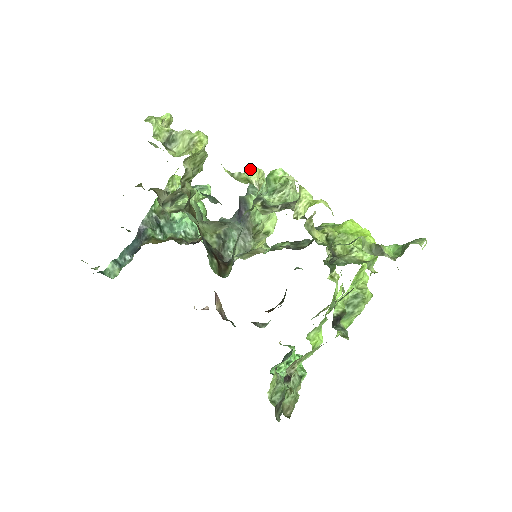
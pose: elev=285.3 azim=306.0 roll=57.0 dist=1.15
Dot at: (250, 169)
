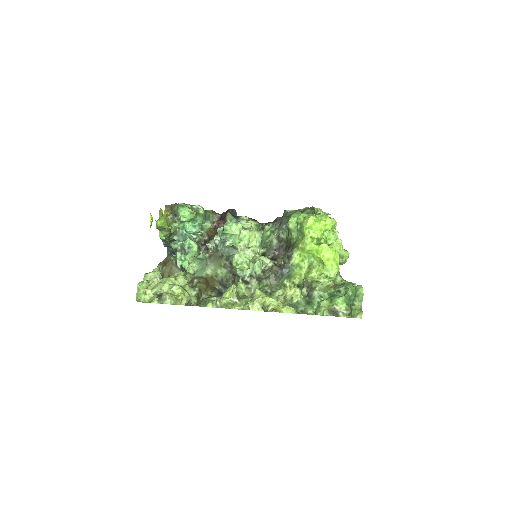
Dot at: (224, 298)
